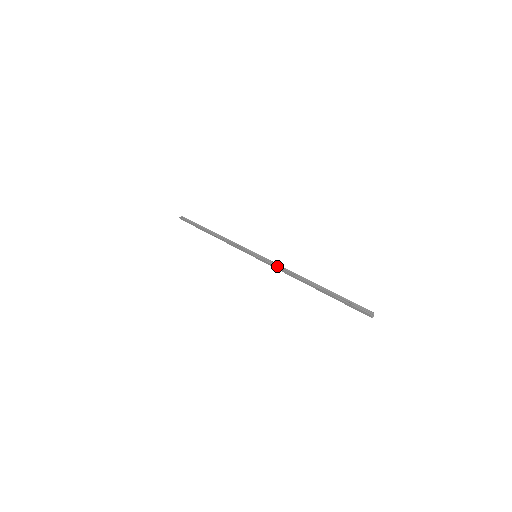
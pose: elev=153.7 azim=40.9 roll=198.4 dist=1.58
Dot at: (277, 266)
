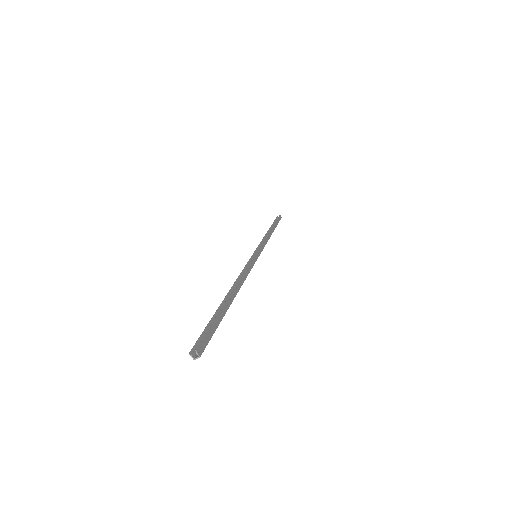
Dot at: (250, 269)
